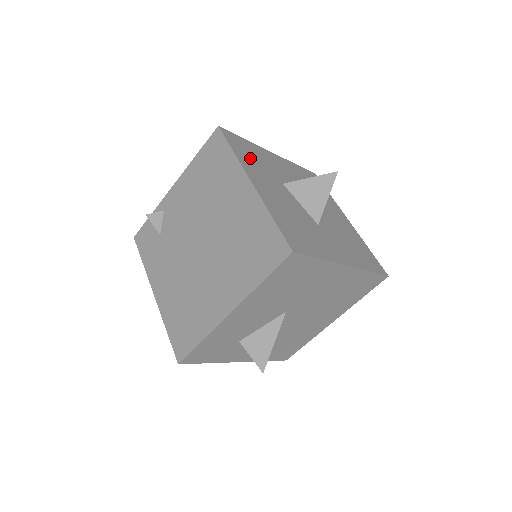
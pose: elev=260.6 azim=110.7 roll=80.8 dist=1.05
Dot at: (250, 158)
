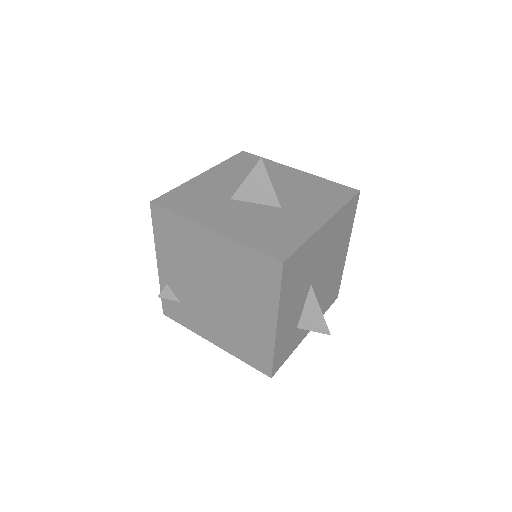
Dot at: (192, 205)
